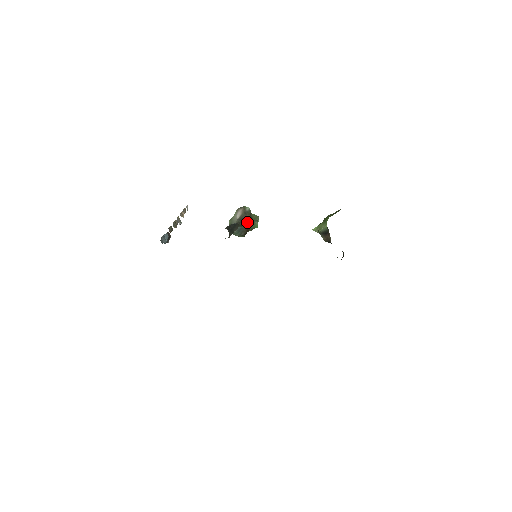
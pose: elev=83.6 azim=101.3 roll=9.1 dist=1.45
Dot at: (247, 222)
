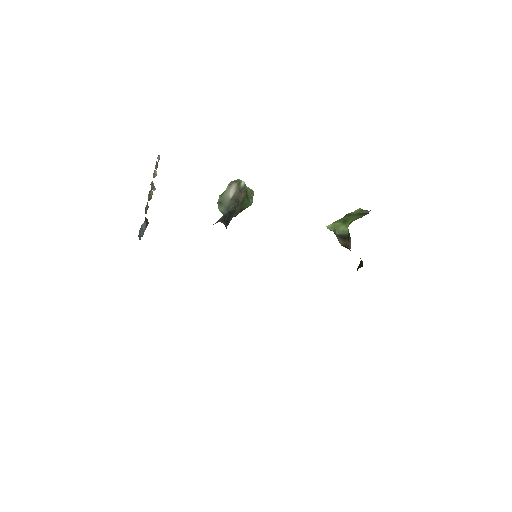
Dot at: (242, 202)
